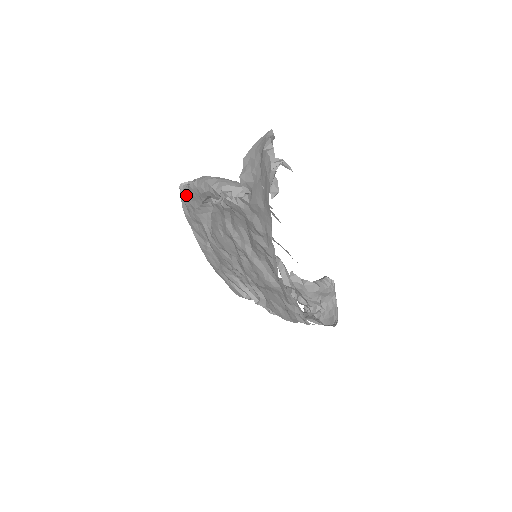
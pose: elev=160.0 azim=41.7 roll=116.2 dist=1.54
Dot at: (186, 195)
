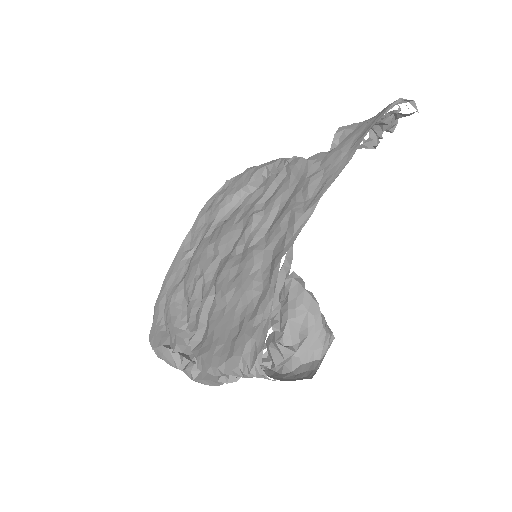
Dot at: (230, 183)
